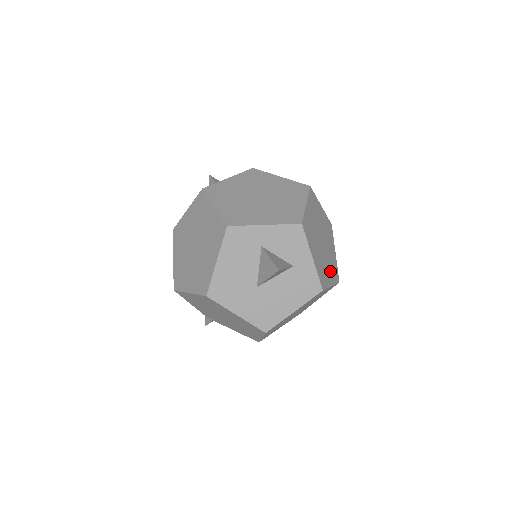
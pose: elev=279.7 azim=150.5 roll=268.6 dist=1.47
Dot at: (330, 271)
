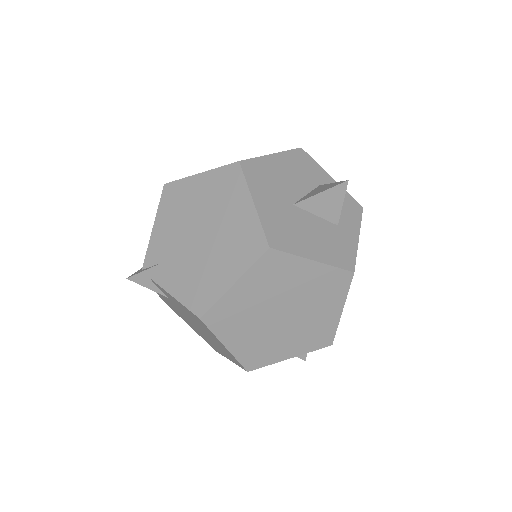
Dot at: occluded
